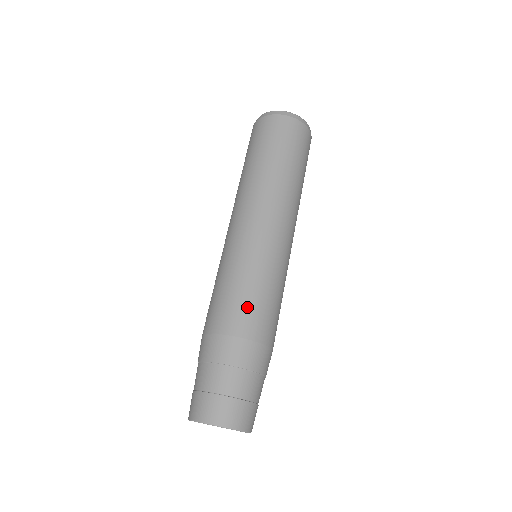
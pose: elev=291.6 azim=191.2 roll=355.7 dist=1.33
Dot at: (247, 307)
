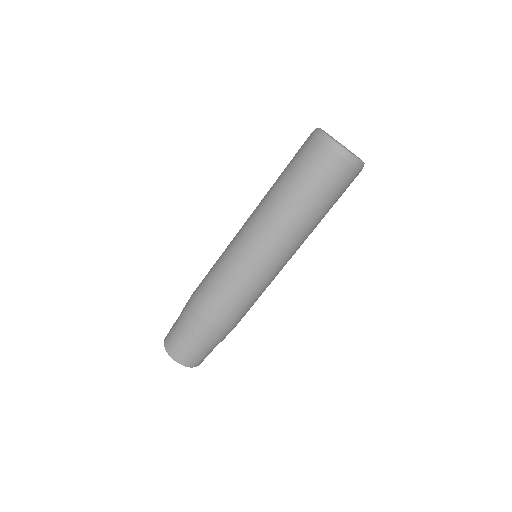
Dot at: (216, 301)
